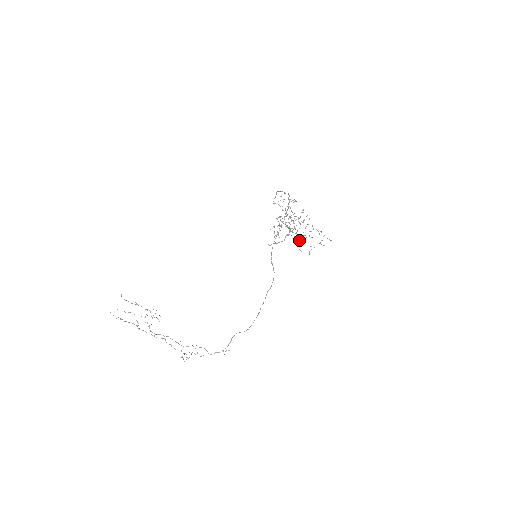
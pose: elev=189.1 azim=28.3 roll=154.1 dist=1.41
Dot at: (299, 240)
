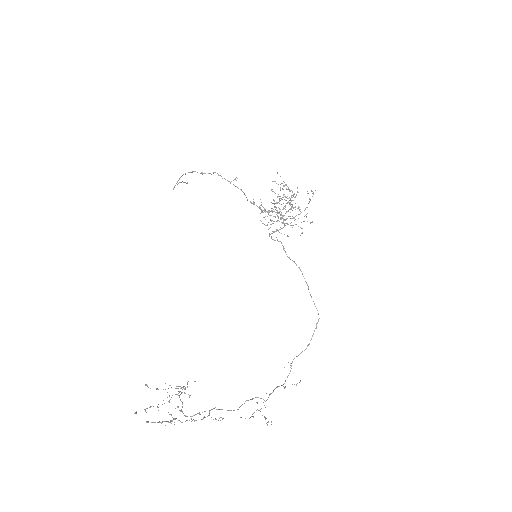
Dot at: (291, 222)
